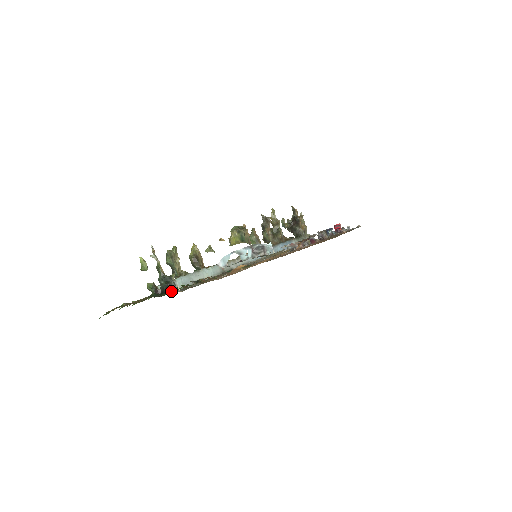
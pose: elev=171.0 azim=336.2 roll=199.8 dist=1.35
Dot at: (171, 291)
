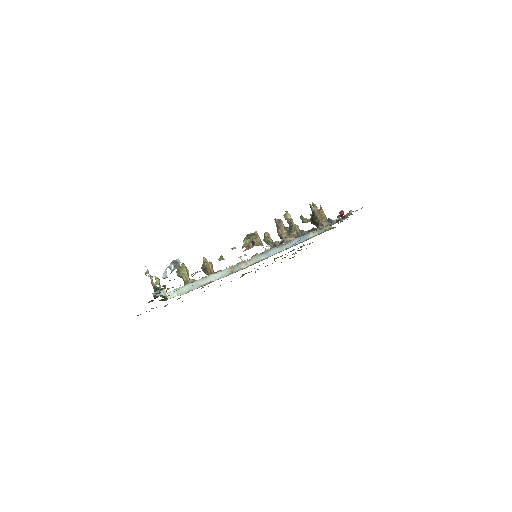
Dot at: (178, 295)
